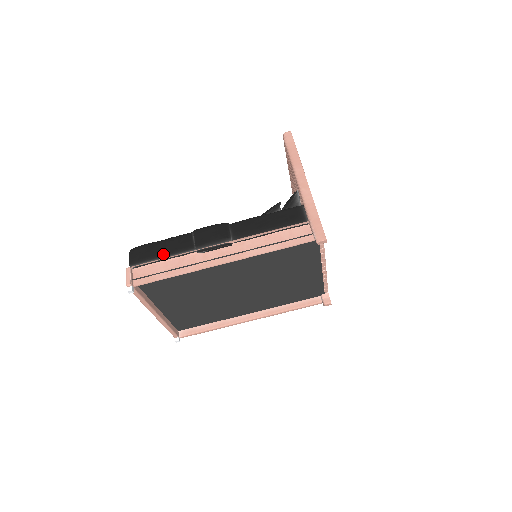
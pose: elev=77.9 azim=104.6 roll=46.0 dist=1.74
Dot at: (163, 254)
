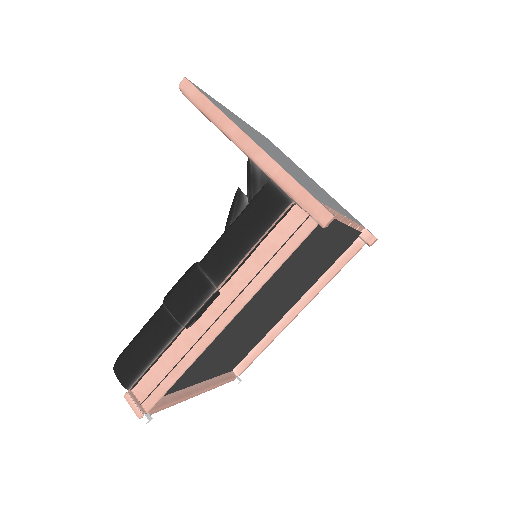
Dot at: (150, 354)
